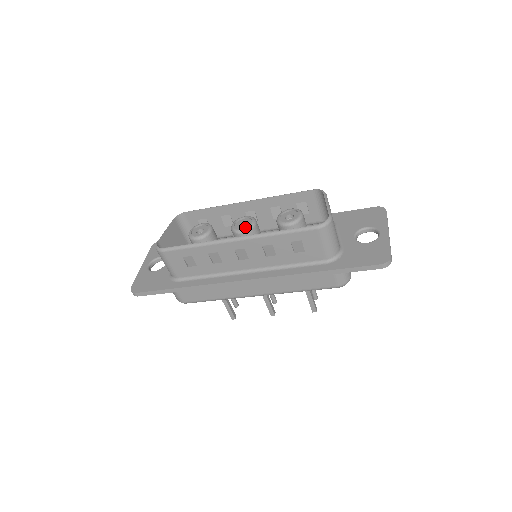
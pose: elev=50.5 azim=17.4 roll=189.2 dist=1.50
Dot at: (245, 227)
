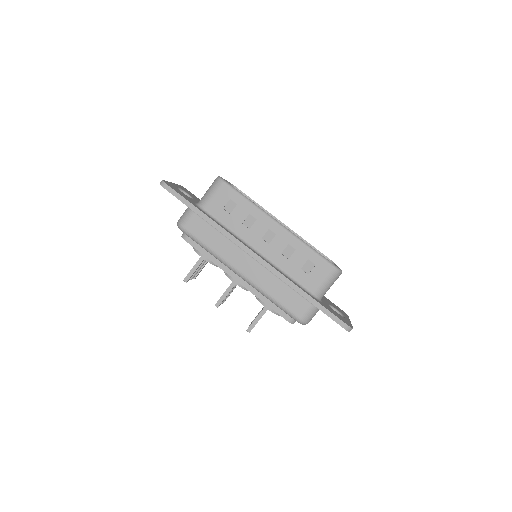
Dot at: occluded
